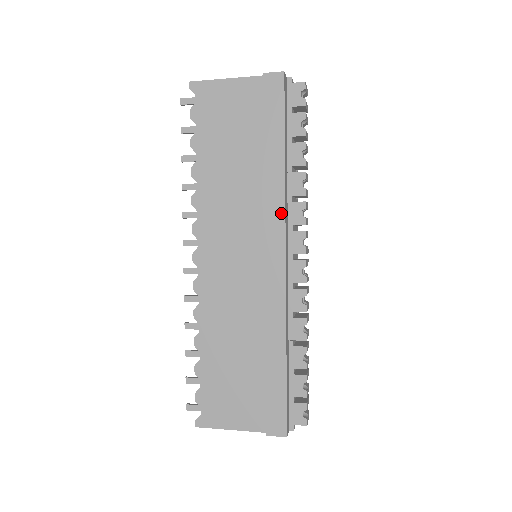
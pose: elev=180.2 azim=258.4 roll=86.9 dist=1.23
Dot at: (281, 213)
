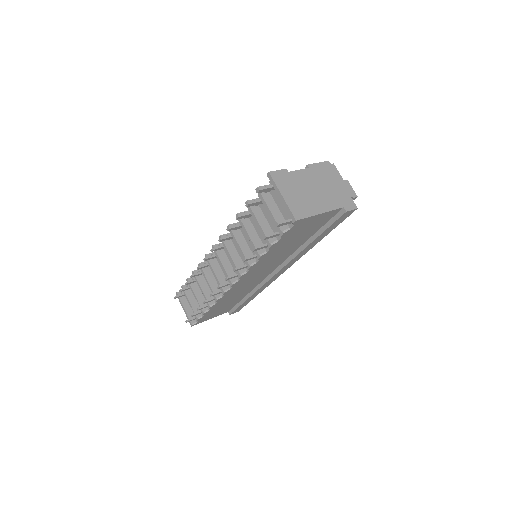
Dot at: occluded
